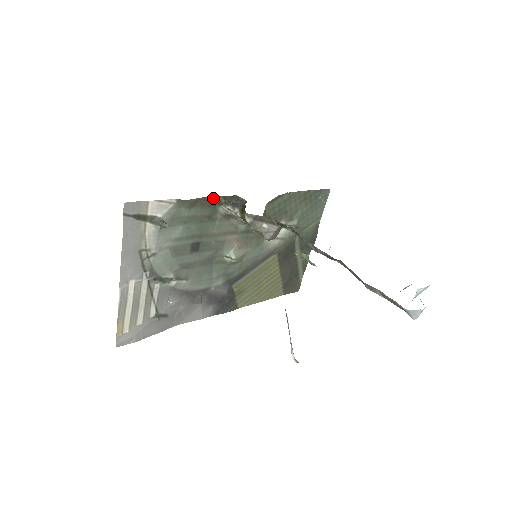
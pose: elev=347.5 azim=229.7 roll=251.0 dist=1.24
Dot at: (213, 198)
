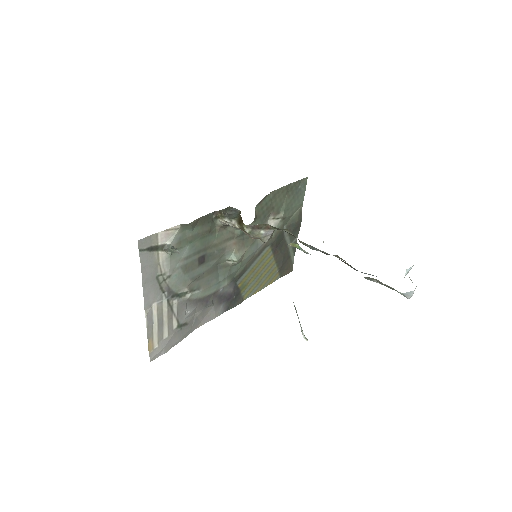
Dot at: (210, 214)
